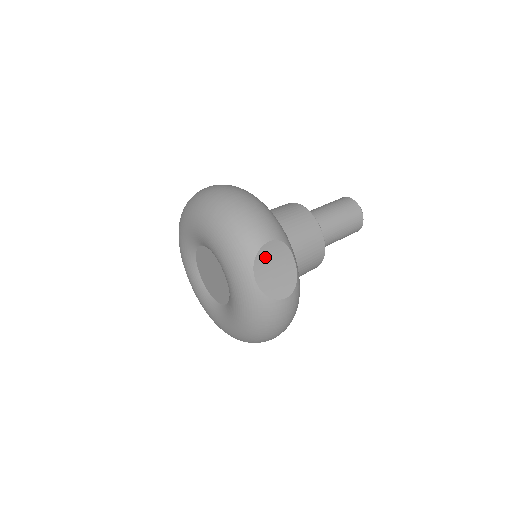
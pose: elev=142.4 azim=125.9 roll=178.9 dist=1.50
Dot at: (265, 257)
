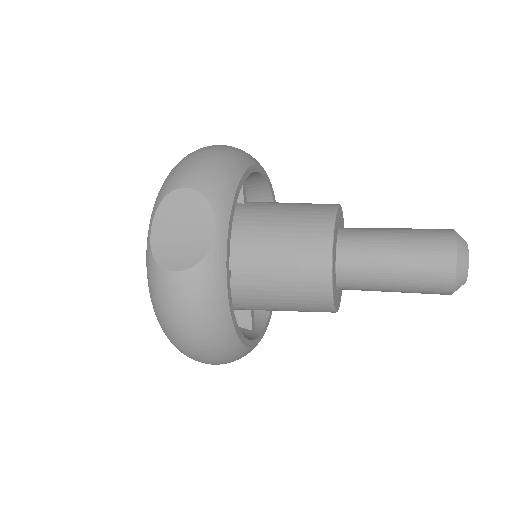
Dot at: (175, 207)
